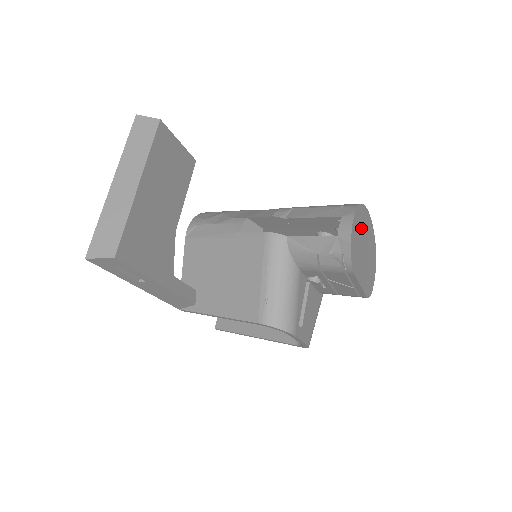
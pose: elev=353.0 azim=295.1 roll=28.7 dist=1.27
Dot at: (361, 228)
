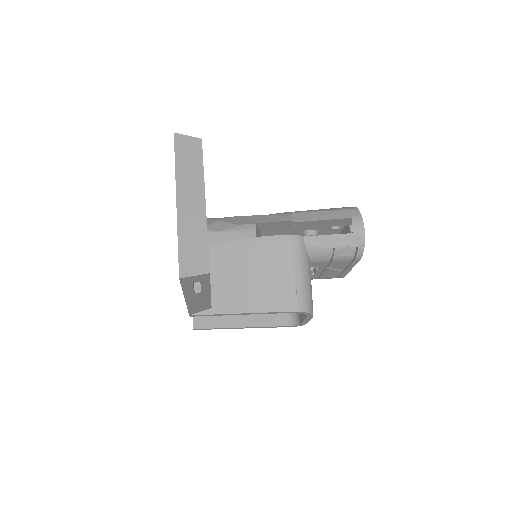
Dot at: occluded
